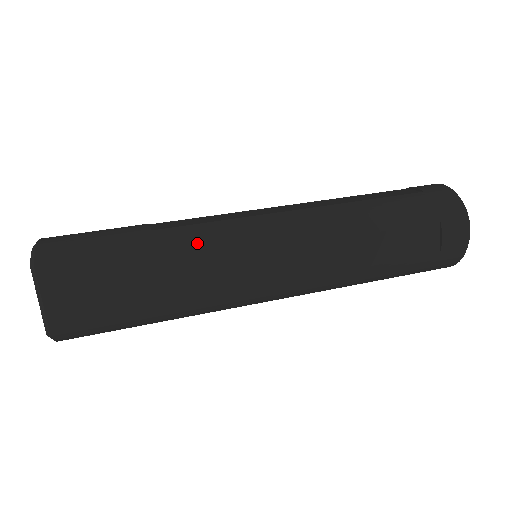
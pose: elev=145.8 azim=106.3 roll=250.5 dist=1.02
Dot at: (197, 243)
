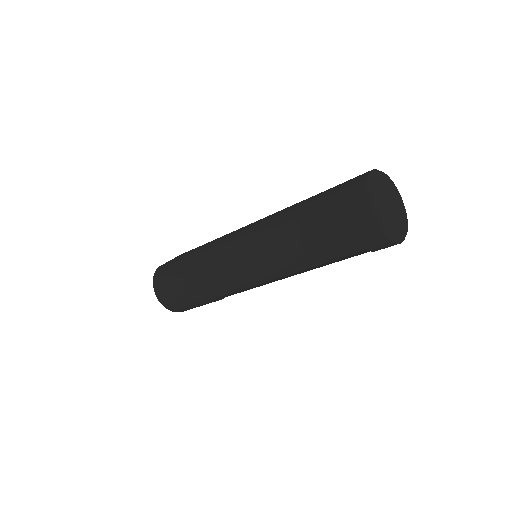
Dot at: occluded
